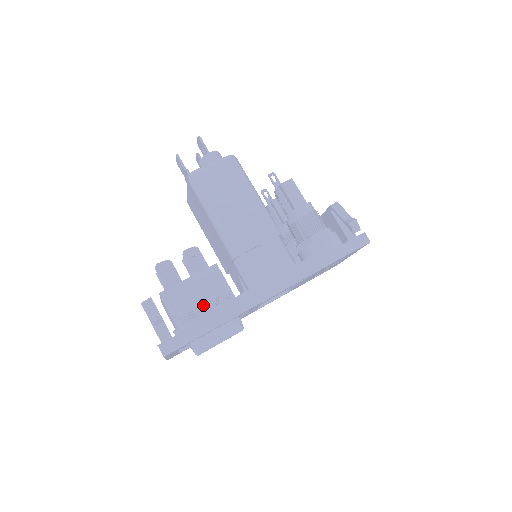
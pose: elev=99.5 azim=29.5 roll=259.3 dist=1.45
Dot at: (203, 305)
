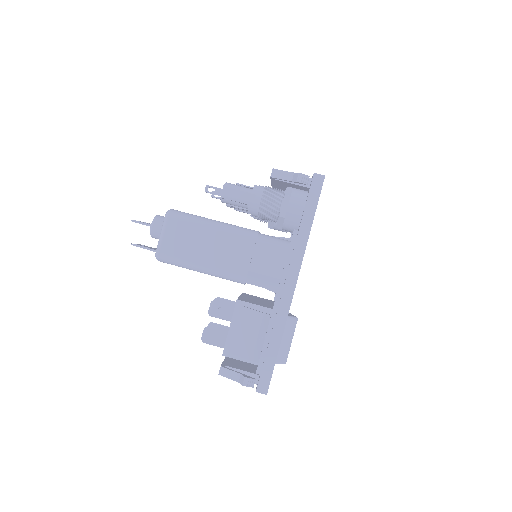
Dot at: (257, 338)
